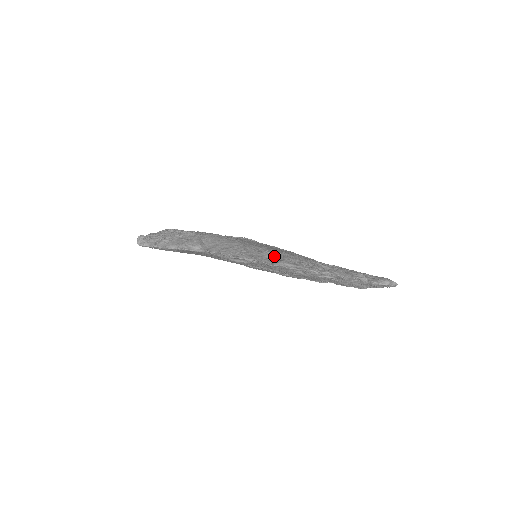
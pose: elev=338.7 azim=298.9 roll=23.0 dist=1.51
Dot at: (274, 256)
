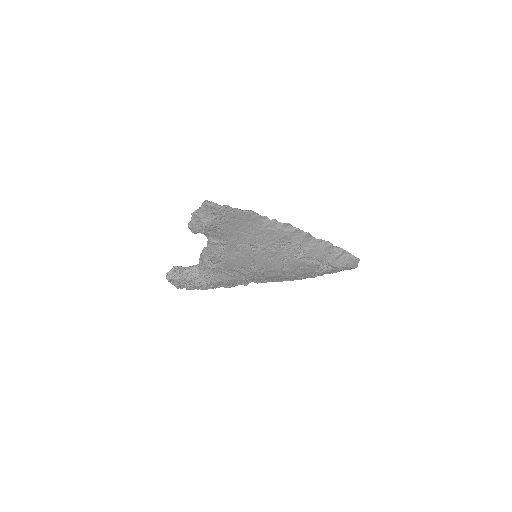
Dot at: occluded
